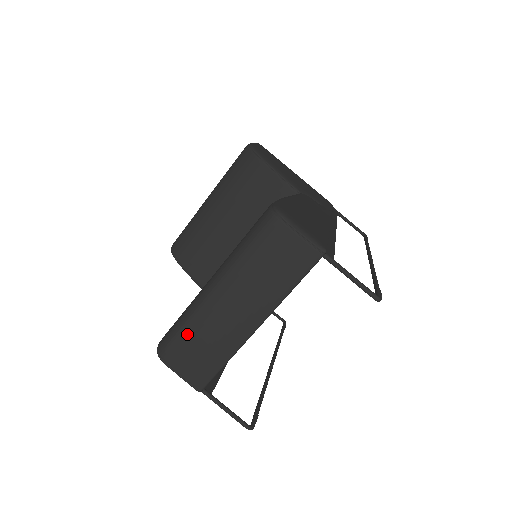
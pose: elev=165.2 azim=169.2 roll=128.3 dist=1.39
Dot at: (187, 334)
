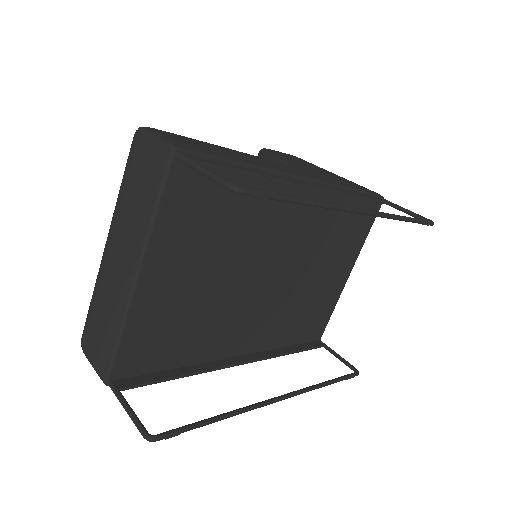
Dot at: (92, 306)
